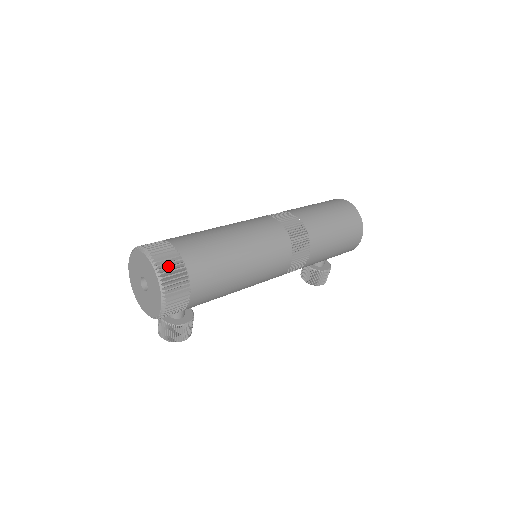
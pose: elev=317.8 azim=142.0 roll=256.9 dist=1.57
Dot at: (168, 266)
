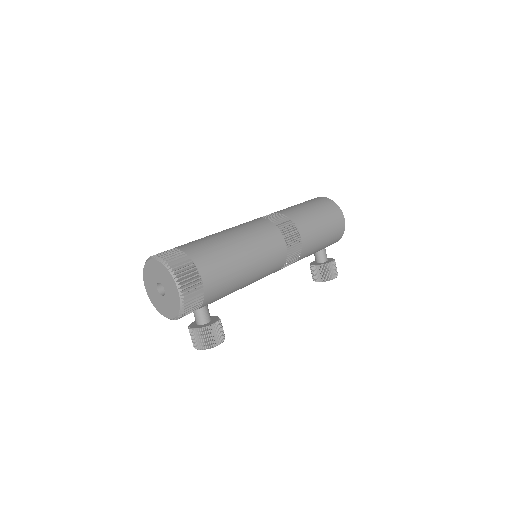
Dot at: (172, 258)
